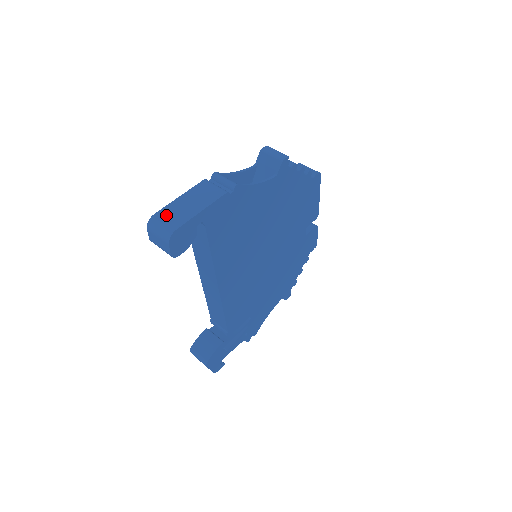
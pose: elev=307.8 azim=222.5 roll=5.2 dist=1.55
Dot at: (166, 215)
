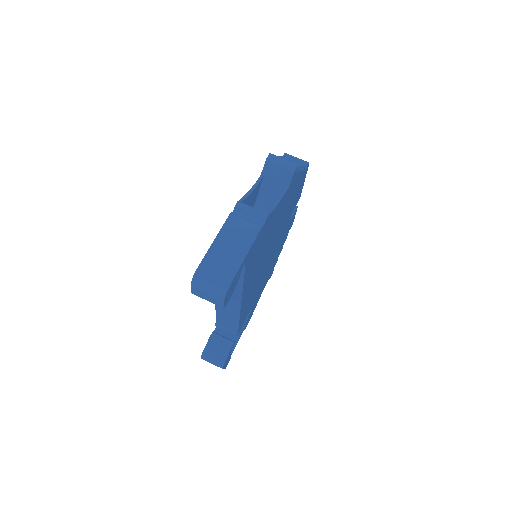
Dot at: (211, 268)
